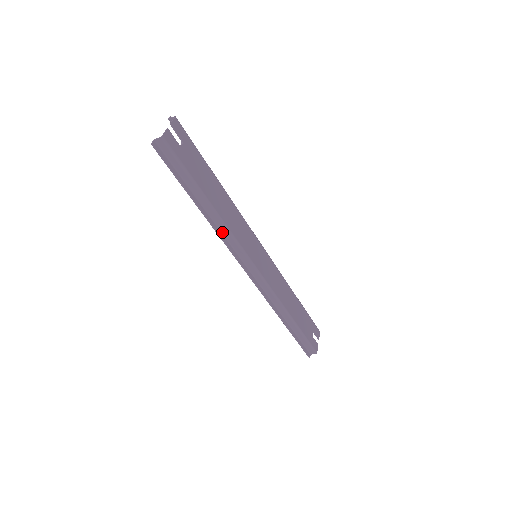
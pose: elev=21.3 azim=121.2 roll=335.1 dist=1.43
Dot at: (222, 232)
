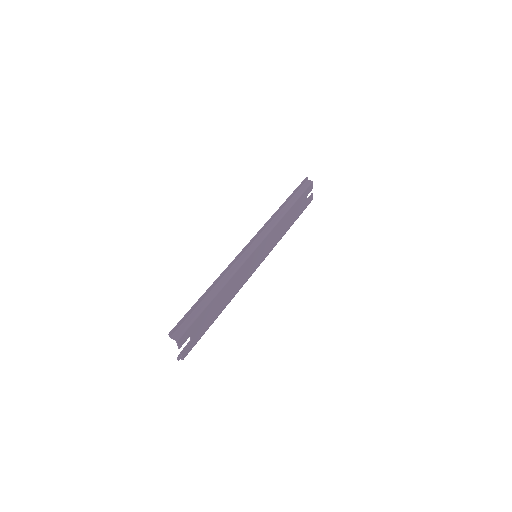
Dot at: occluded
